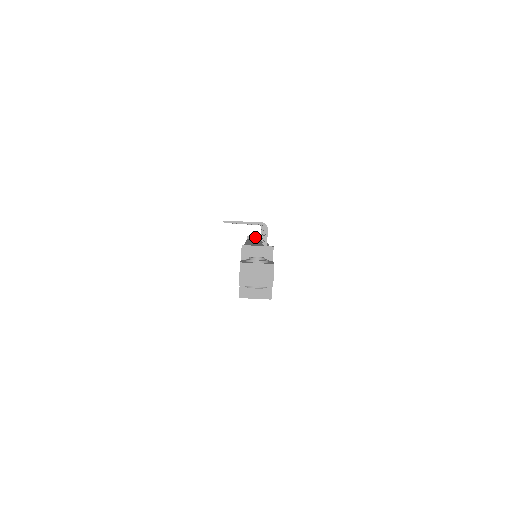
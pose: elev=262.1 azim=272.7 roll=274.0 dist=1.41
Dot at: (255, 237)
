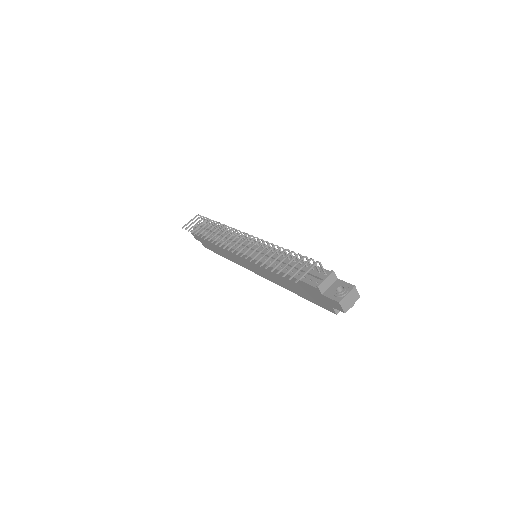
Dot at: occluded
